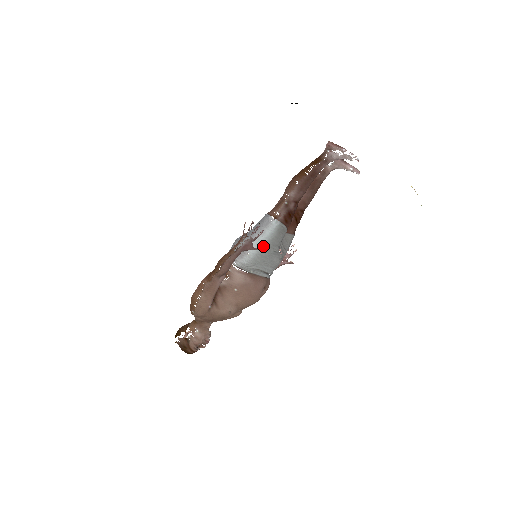
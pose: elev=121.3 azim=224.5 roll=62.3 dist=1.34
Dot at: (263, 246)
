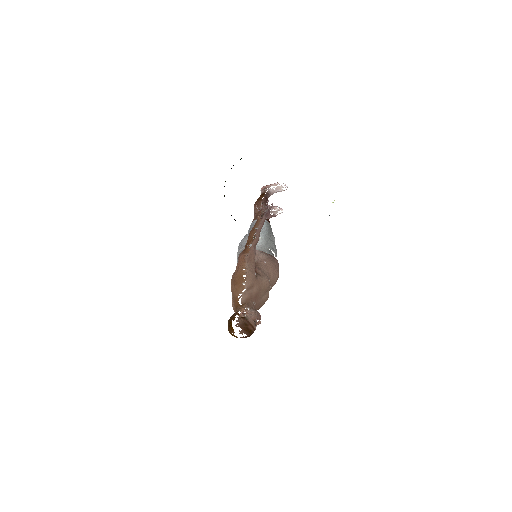
Dot at: (266, 232)
